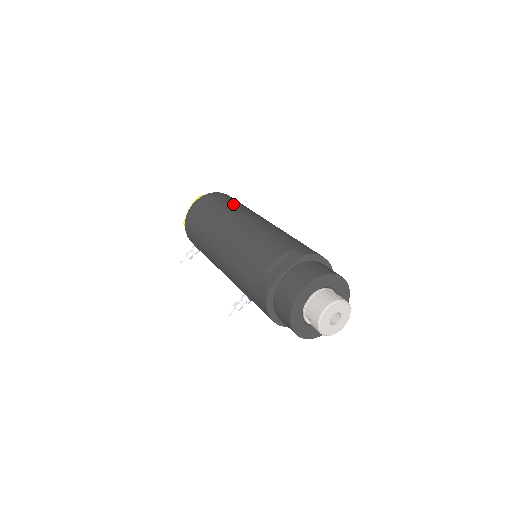
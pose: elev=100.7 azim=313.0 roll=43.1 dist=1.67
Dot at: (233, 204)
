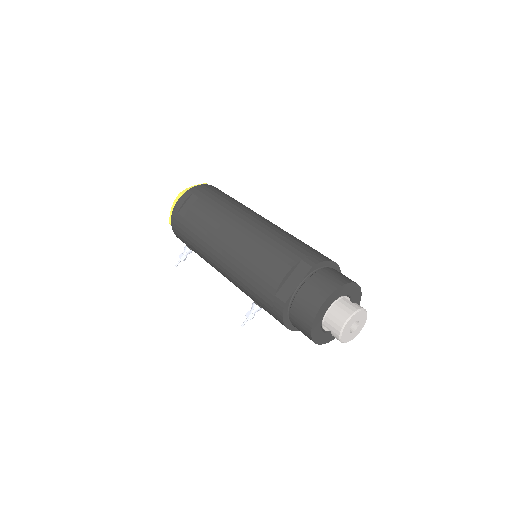
Dot at: (220, 201)
